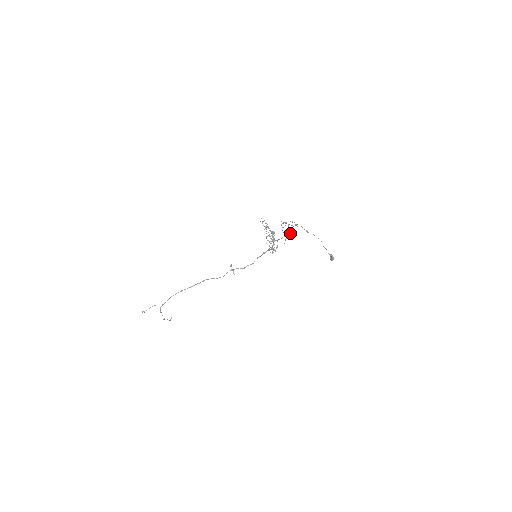
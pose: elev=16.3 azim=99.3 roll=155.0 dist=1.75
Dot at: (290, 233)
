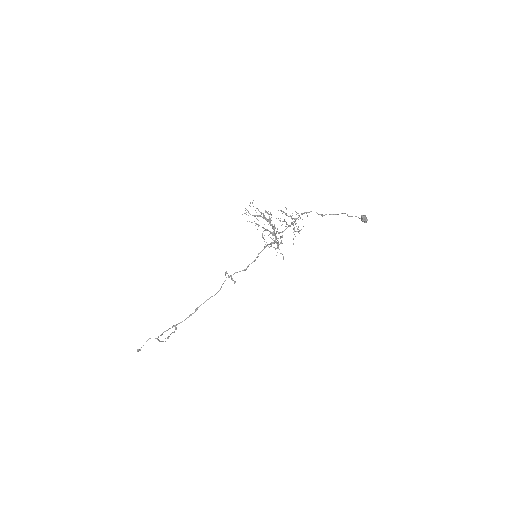
Dot at: (298, 229)
